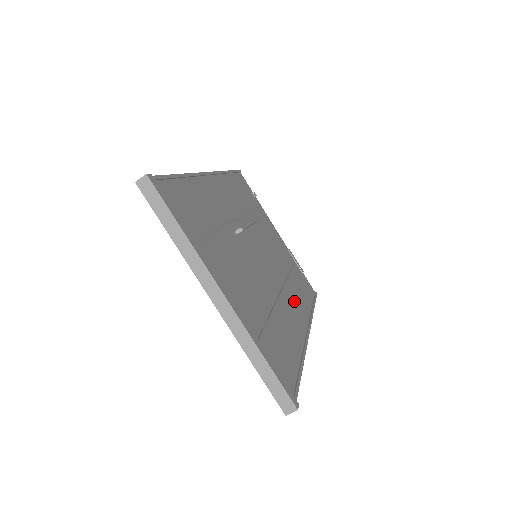
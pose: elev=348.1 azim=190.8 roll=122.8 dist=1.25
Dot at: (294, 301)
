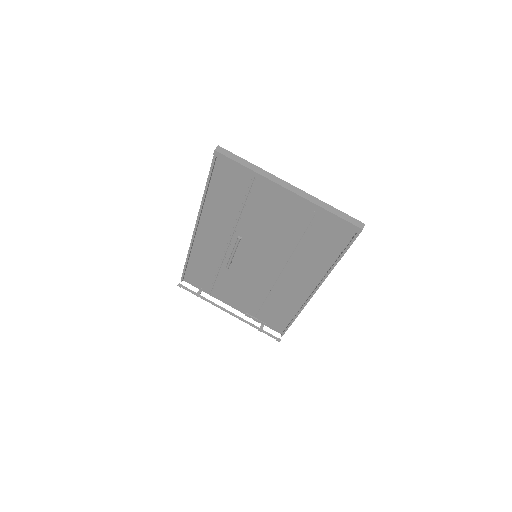
Dot at: (290, 288)
